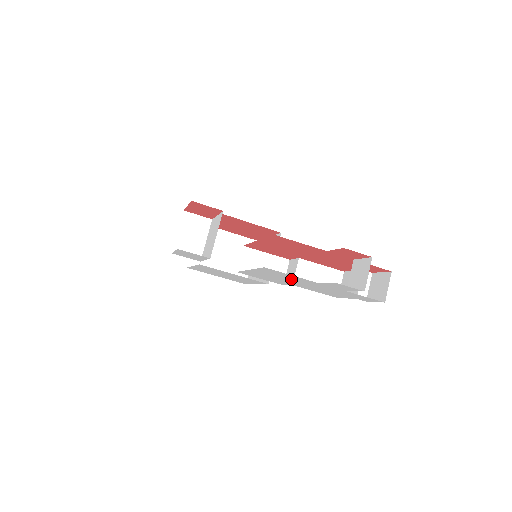
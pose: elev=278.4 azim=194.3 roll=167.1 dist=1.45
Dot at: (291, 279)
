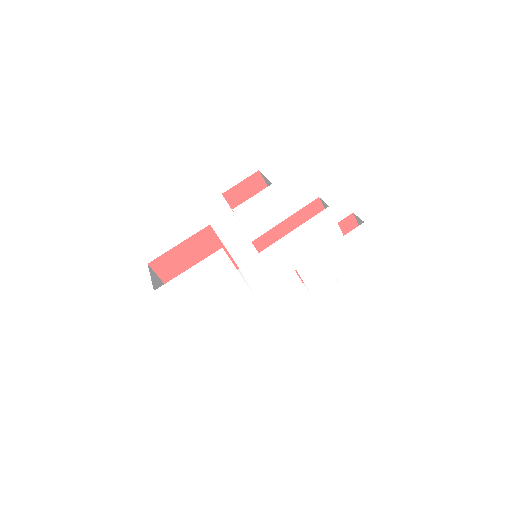
Dot at: (320, 240)
